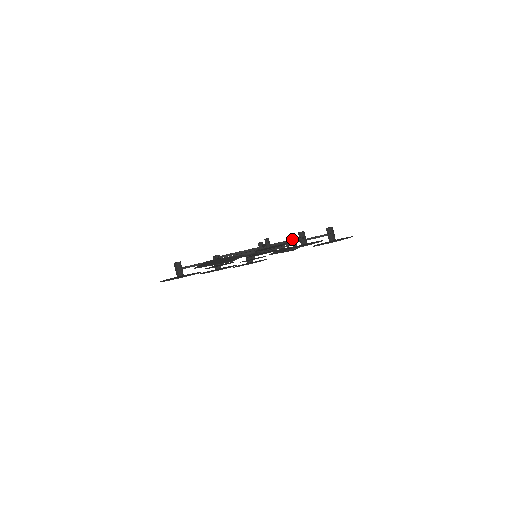
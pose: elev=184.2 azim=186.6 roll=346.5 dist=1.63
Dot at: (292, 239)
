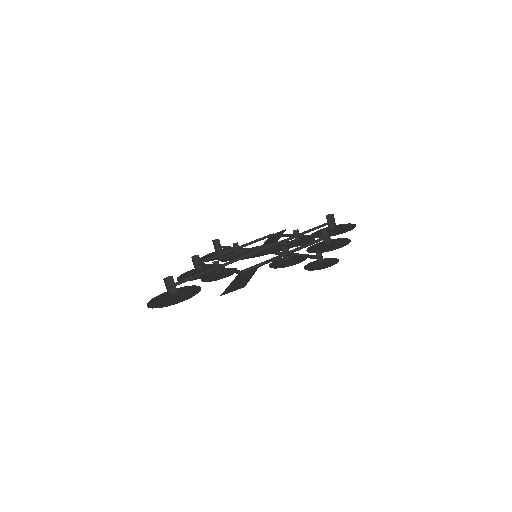
Dot at: occluded
